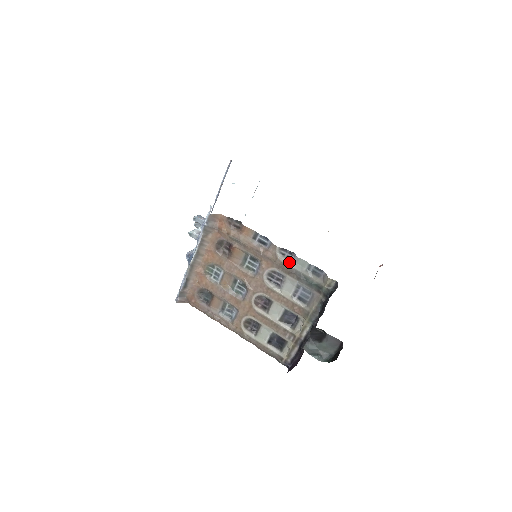
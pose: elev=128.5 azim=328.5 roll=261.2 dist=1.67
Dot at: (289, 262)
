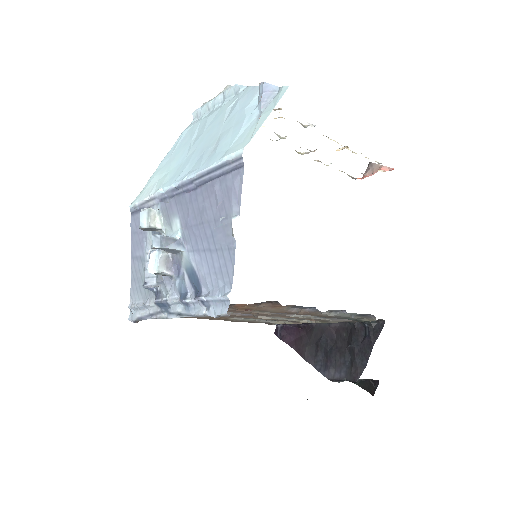
Dot at: (332, 314)
